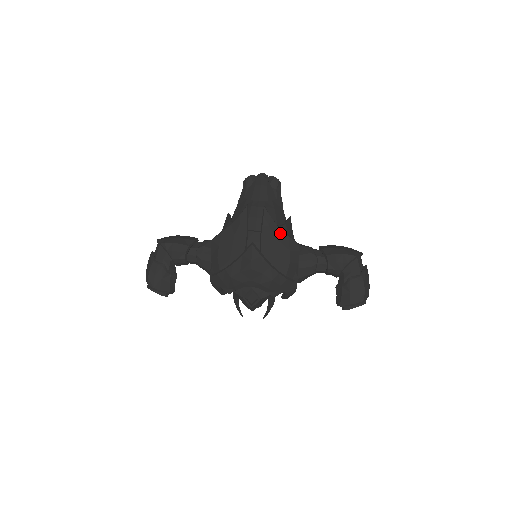
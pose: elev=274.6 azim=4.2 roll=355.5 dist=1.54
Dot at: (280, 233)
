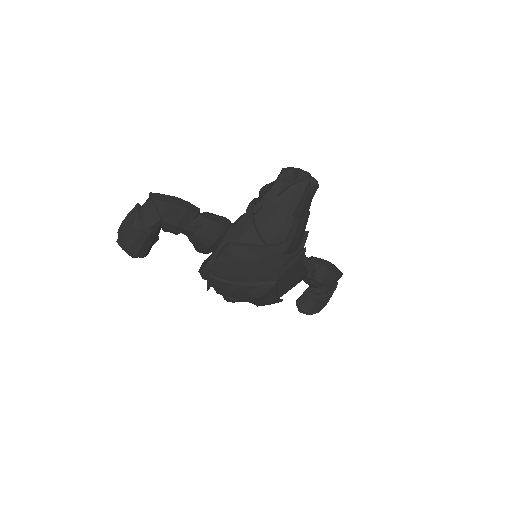
Dot at: (301, 269)
